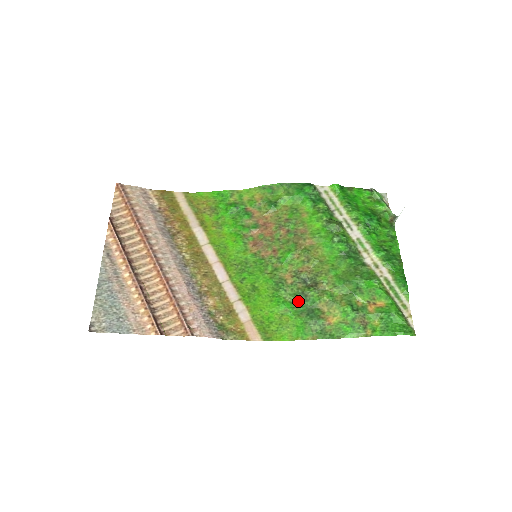
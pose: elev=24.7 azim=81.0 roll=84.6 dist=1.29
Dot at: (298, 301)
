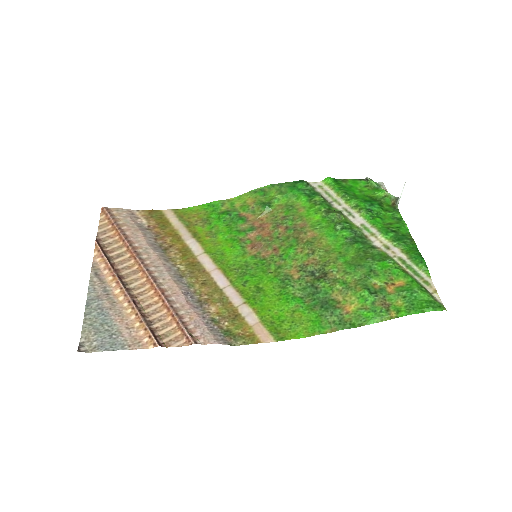
Dot at: (309, 295)
